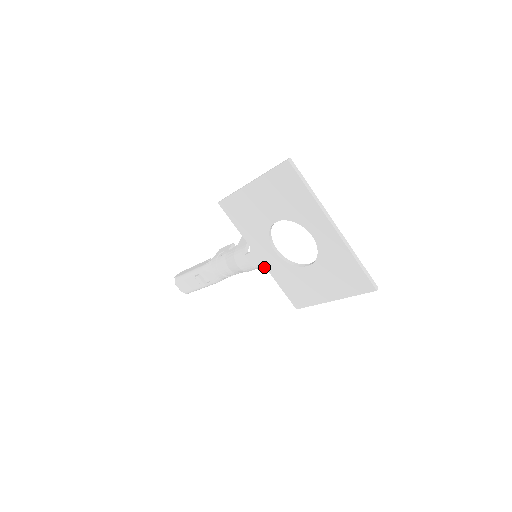
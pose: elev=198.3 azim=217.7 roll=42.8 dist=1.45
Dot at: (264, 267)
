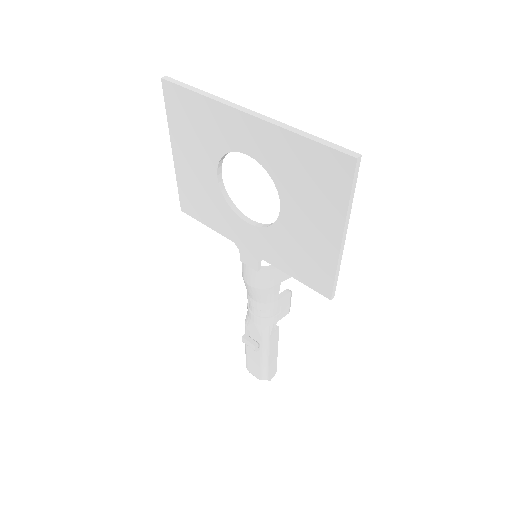
Dot at: (261, 260)
